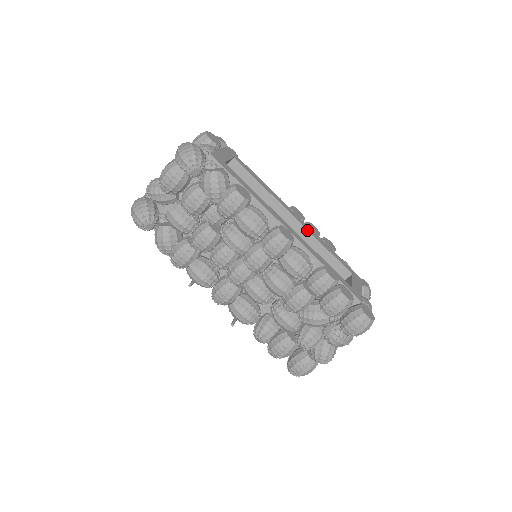
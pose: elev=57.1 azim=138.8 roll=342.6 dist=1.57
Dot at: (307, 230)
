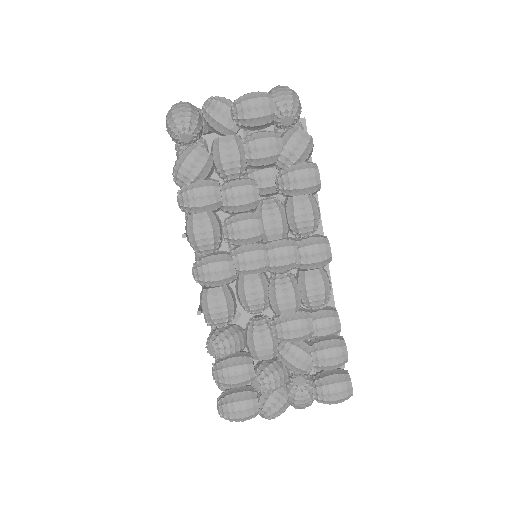
Dot at: occluded
